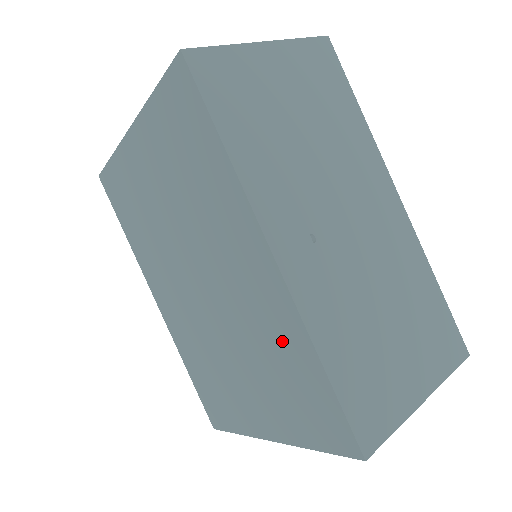
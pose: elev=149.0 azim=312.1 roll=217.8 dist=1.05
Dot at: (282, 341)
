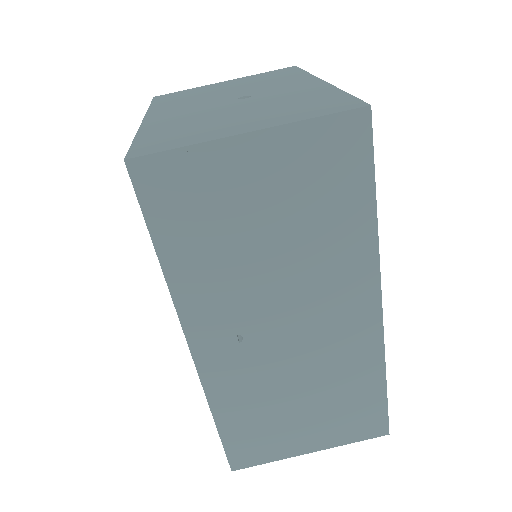
Dot at: occluded
